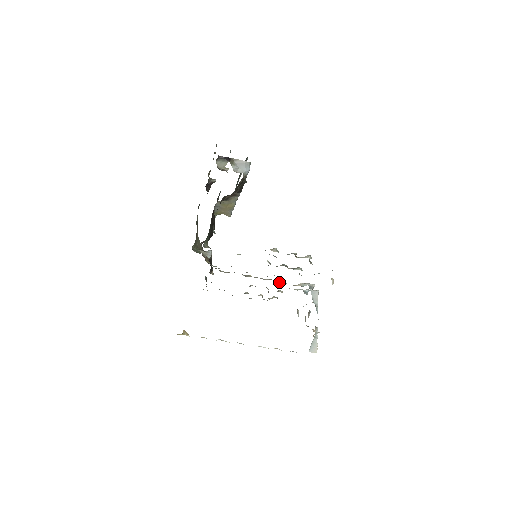
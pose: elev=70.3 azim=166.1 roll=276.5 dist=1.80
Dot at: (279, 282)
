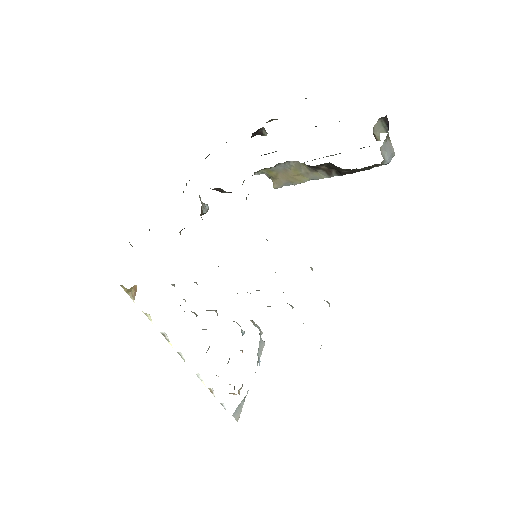
Dot at: occluded
